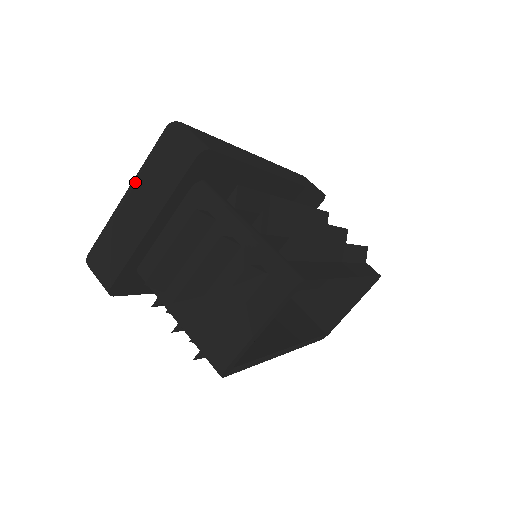
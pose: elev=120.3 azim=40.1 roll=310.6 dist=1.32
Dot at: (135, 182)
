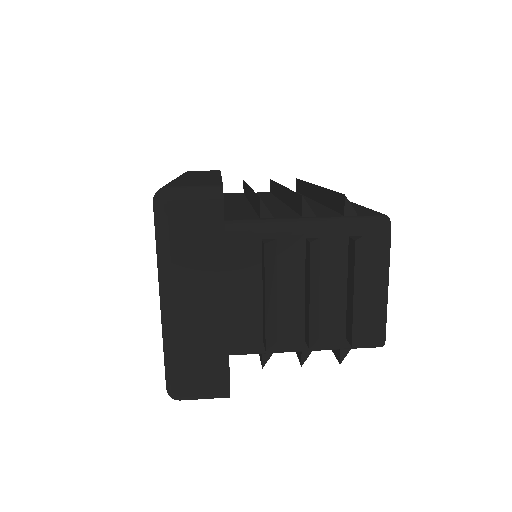
Dot at: (169, 280)
